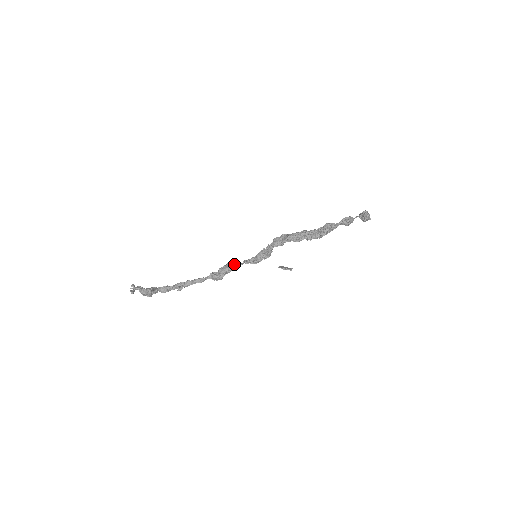
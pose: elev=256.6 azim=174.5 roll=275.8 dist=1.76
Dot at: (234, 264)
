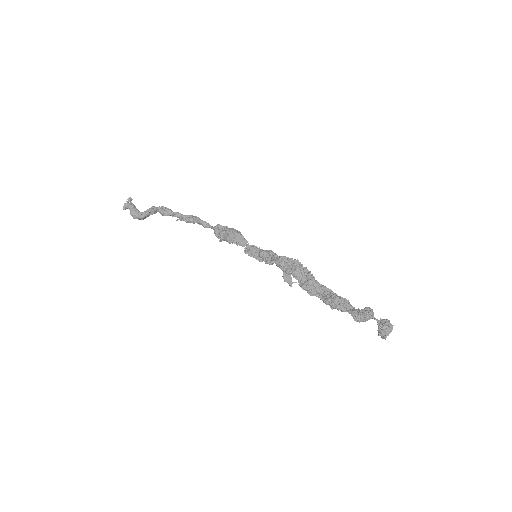
Dot at: (234, 242)
